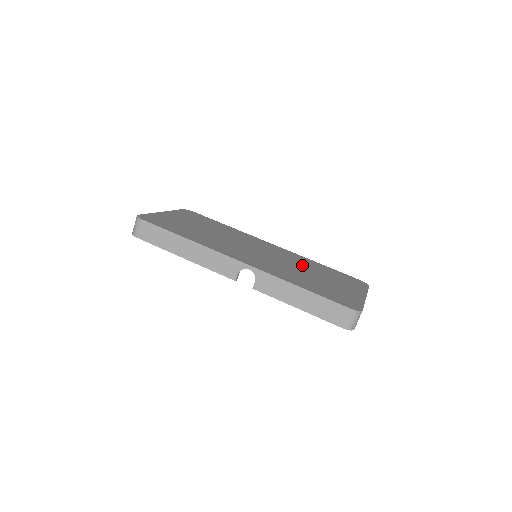
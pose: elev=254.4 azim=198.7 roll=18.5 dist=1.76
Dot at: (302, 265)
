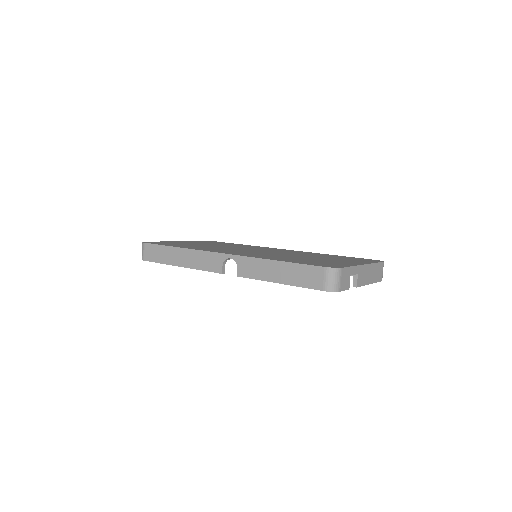
Dot at: occluded
